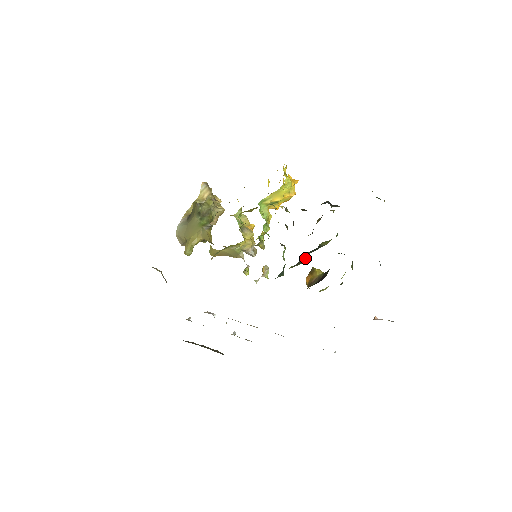
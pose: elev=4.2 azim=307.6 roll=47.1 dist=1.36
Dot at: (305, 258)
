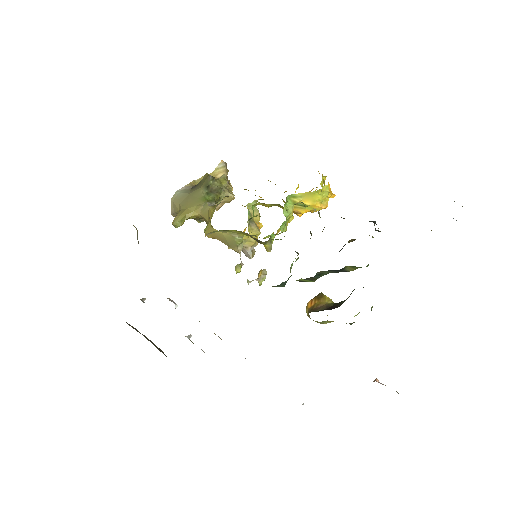
Dot at: (321, 276)
